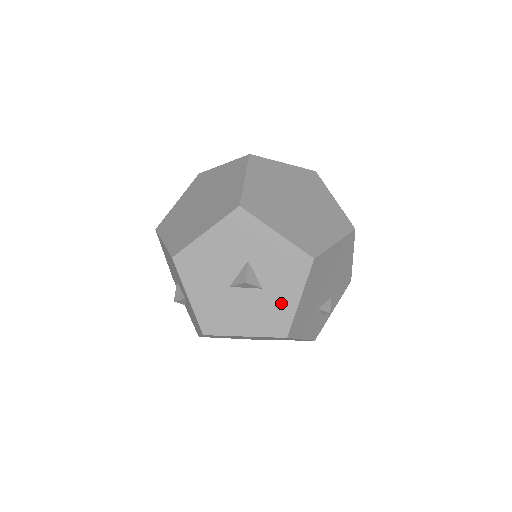
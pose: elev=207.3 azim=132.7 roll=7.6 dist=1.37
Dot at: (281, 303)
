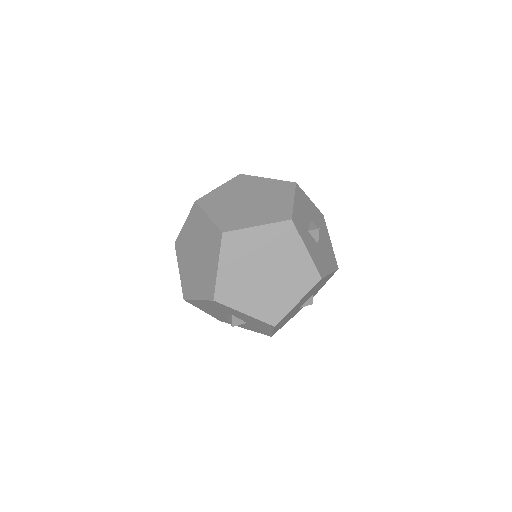
Dot at: (261, 329)
